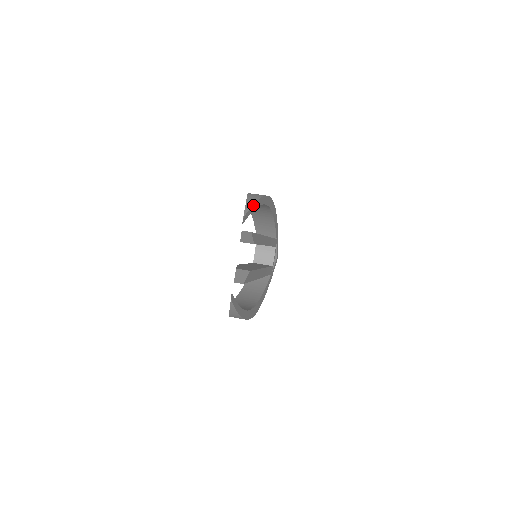
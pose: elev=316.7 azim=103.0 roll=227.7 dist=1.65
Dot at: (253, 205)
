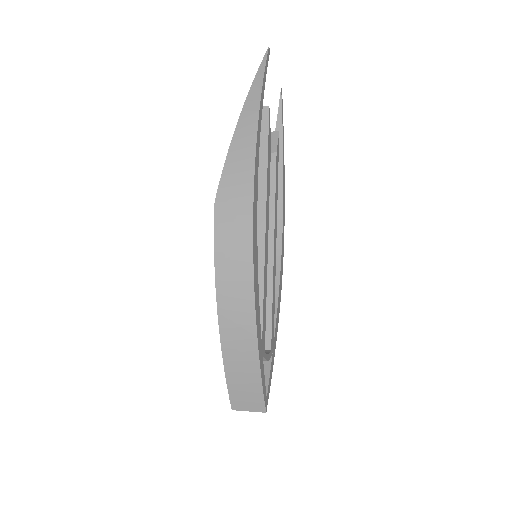
Dot at: (283, 133)
